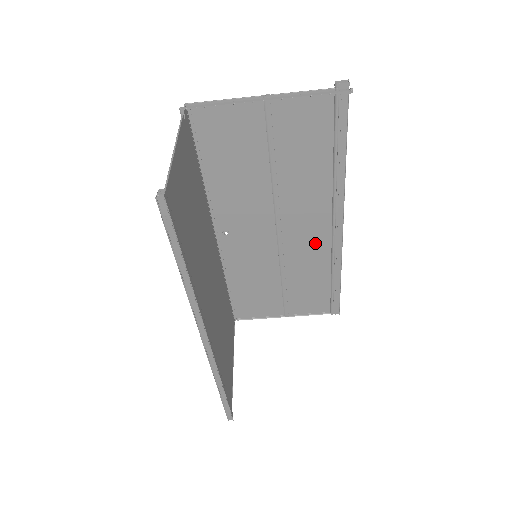
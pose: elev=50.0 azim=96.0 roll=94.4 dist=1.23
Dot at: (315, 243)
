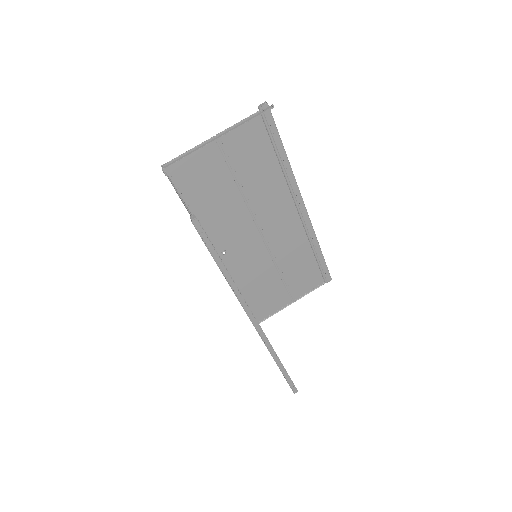
Dot at: (291, 230)
